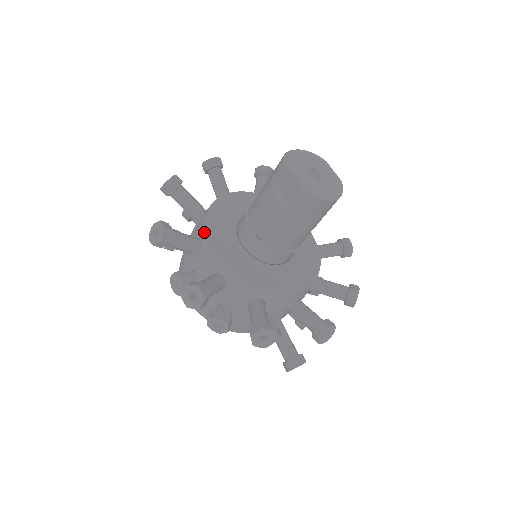
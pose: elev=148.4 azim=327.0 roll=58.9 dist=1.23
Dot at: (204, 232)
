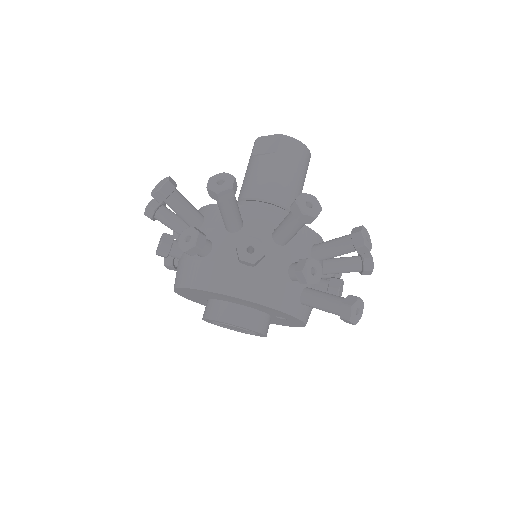
Dot at: (202, 209)
